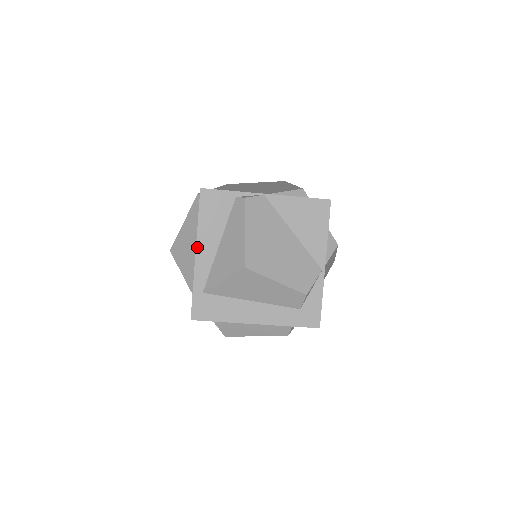
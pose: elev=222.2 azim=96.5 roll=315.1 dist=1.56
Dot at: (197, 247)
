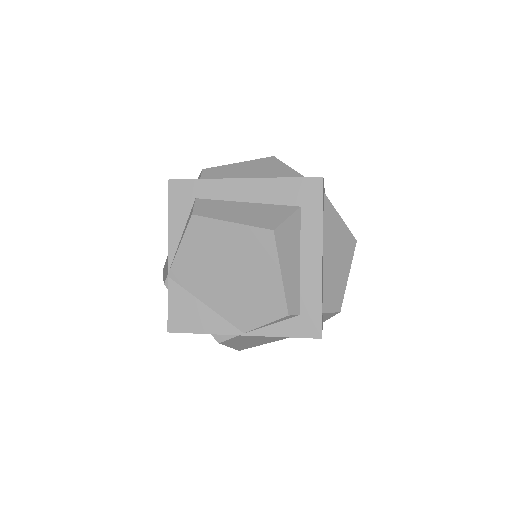
Dot at: occluded
